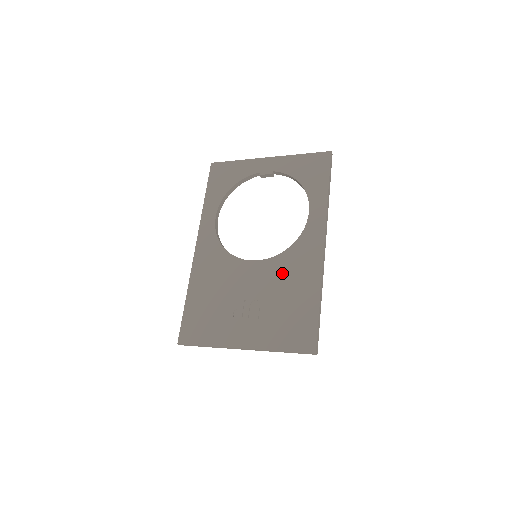
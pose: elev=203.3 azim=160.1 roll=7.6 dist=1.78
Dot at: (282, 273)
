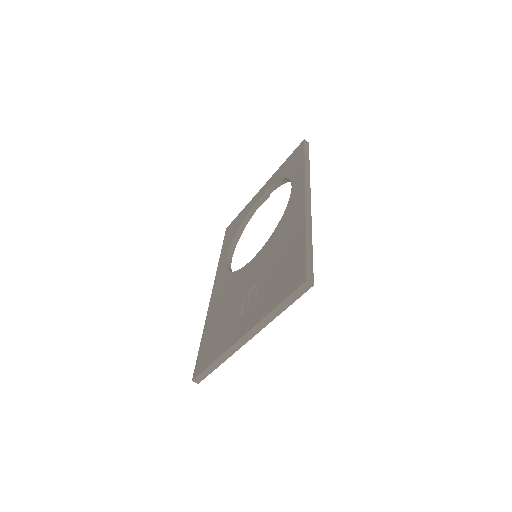
Dot at: (273, 246)
